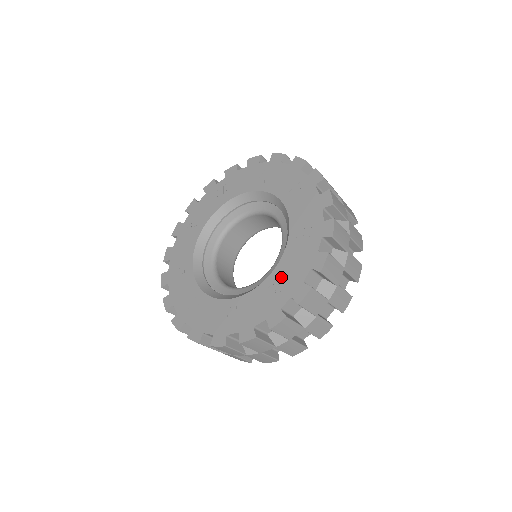
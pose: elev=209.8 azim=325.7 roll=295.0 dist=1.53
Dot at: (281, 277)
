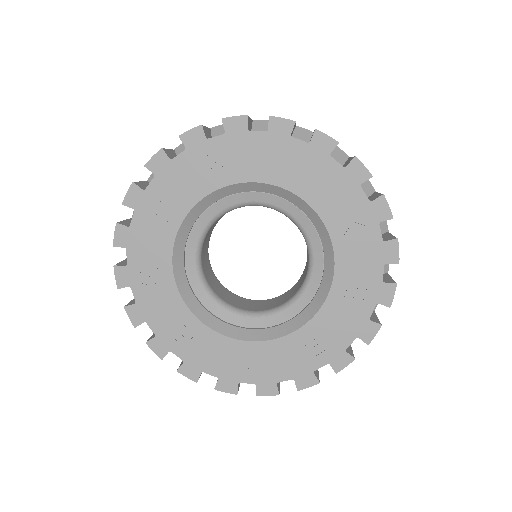
Dot at: (317, 336)
